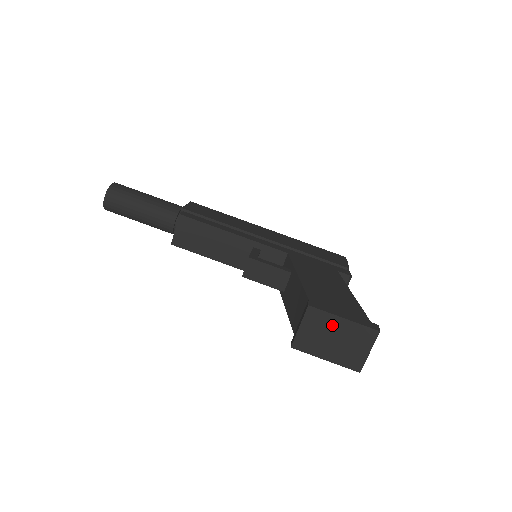
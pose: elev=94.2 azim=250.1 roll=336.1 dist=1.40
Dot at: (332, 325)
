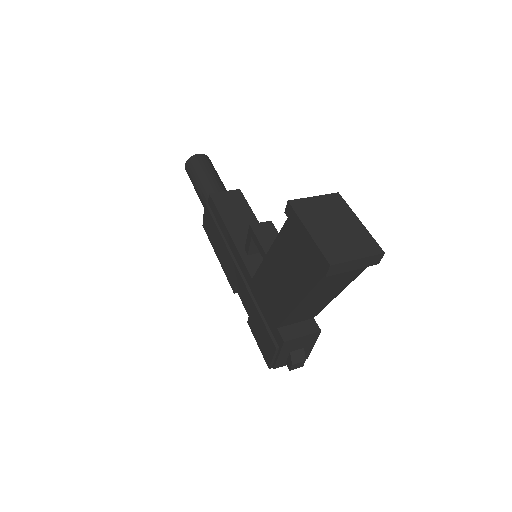
Dot at: (344, 216)
